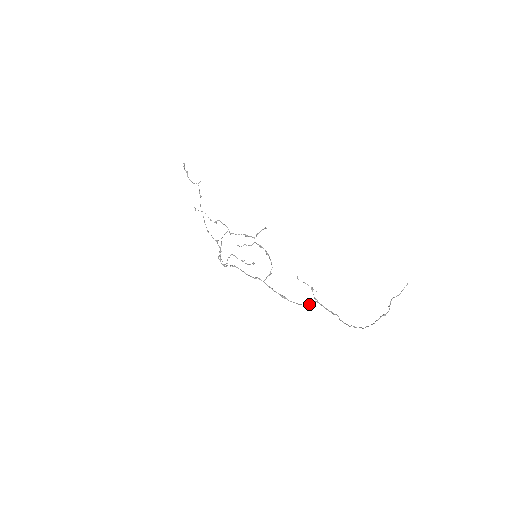
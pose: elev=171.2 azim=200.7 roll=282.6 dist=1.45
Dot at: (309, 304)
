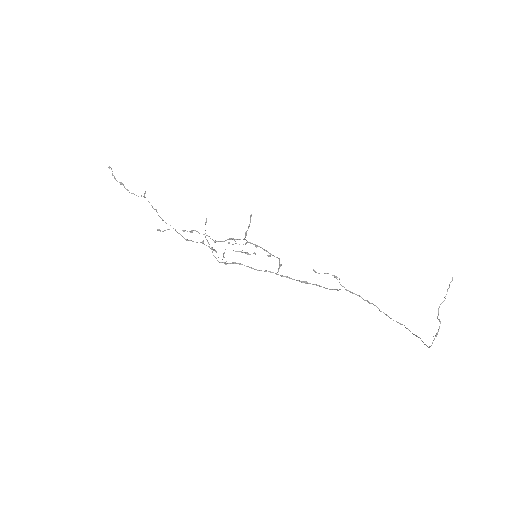
Dot at: (337, 290)
